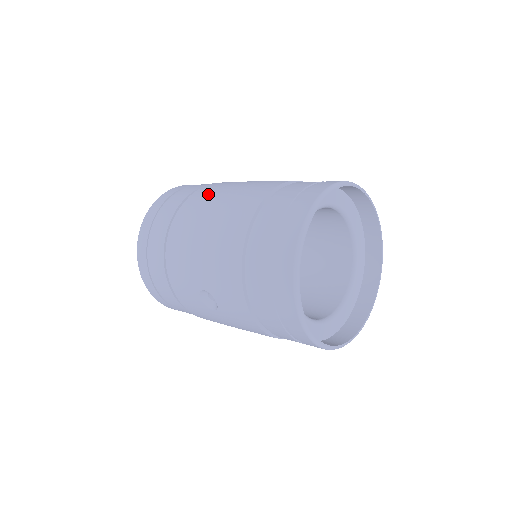
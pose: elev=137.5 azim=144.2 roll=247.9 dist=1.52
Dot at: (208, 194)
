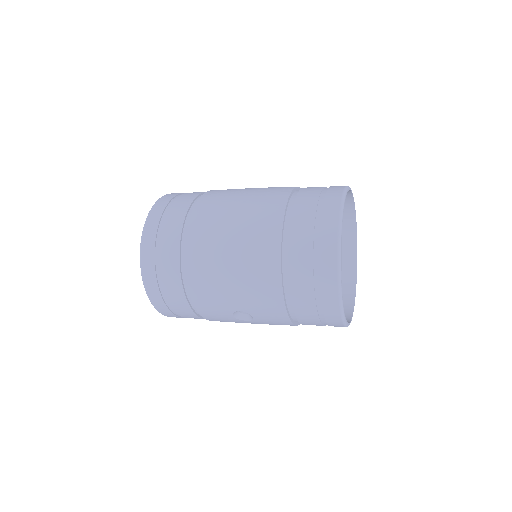
Dot at: (211, 222)
